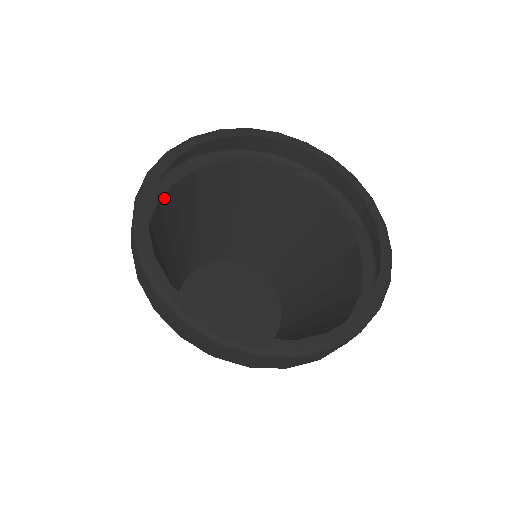
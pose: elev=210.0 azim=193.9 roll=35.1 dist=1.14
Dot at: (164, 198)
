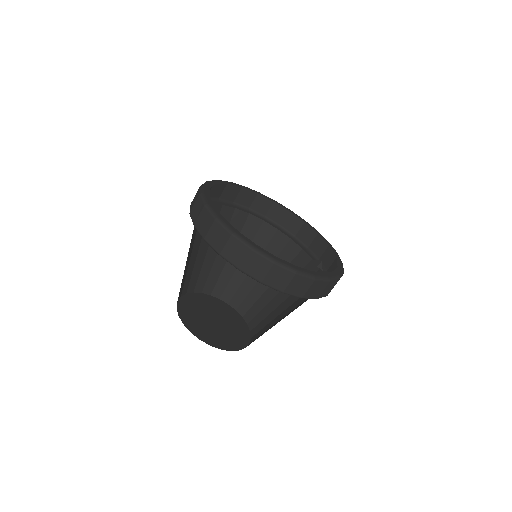
Dot at: (239, 212)
